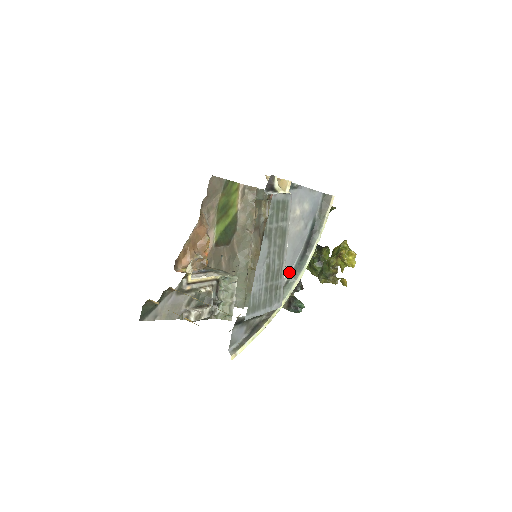
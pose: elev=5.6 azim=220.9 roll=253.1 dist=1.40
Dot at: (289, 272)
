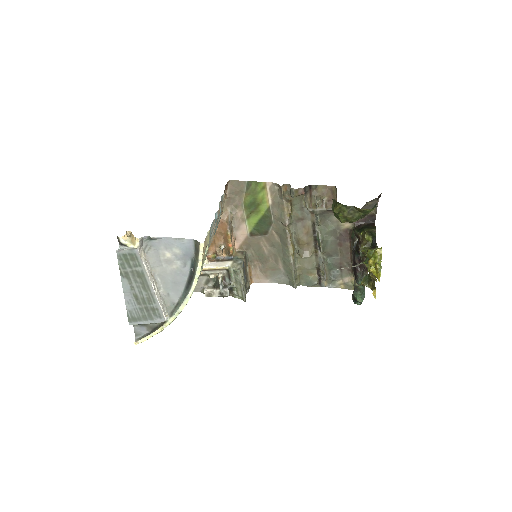
Dot at: (179, 297)
